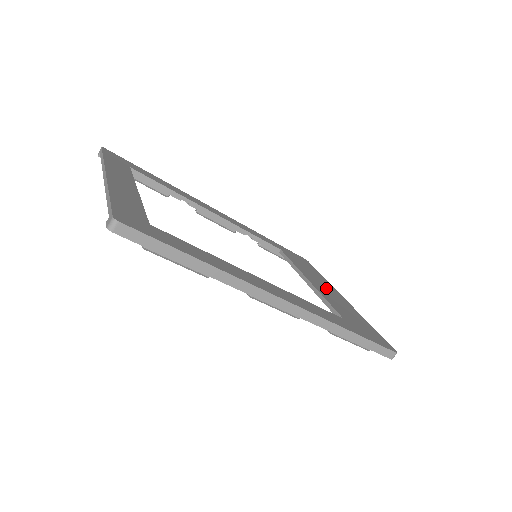
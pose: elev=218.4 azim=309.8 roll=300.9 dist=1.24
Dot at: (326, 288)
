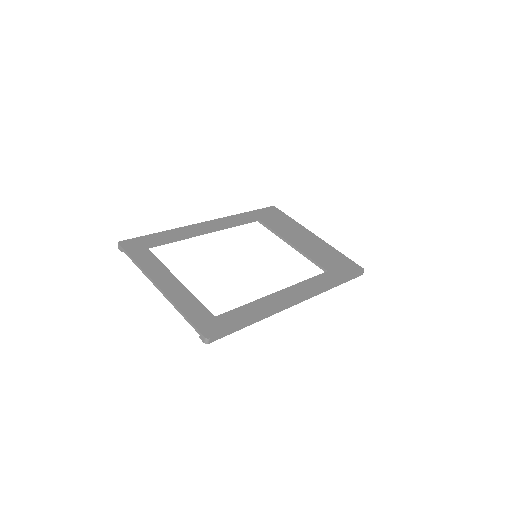
Dot at: (302, 238)
